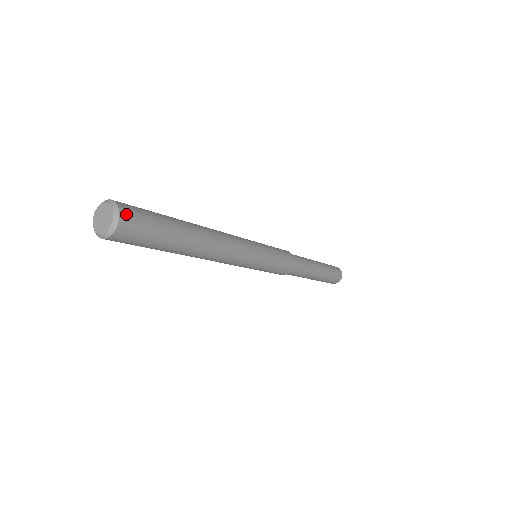
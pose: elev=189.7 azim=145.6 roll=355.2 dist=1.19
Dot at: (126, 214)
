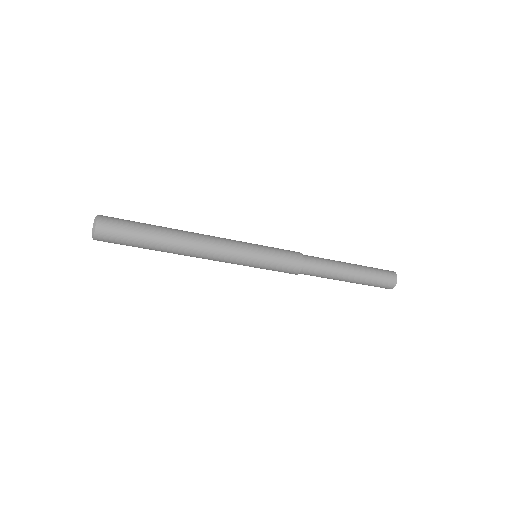
Dot at: (101, 229)
